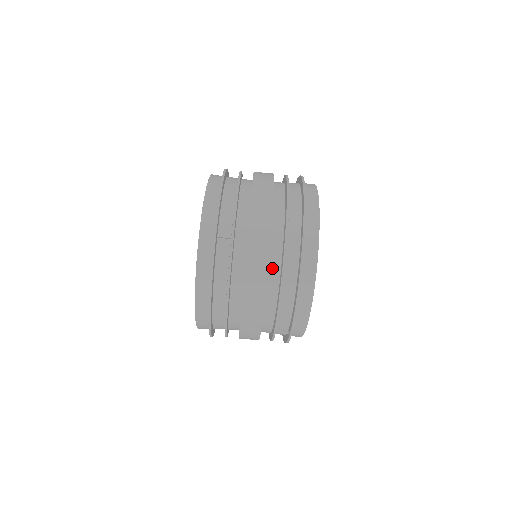
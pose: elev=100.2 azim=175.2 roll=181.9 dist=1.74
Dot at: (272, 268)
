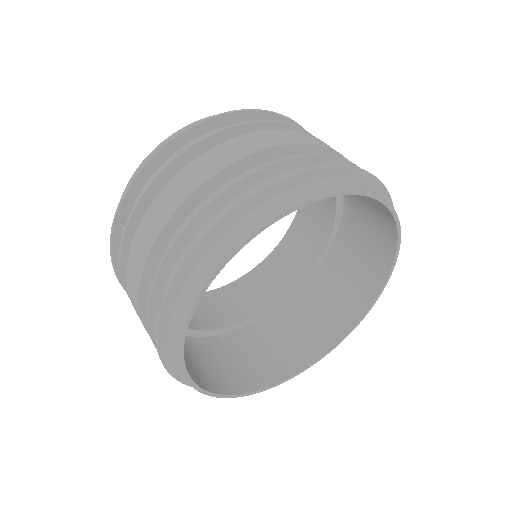
Dot at: occluded
